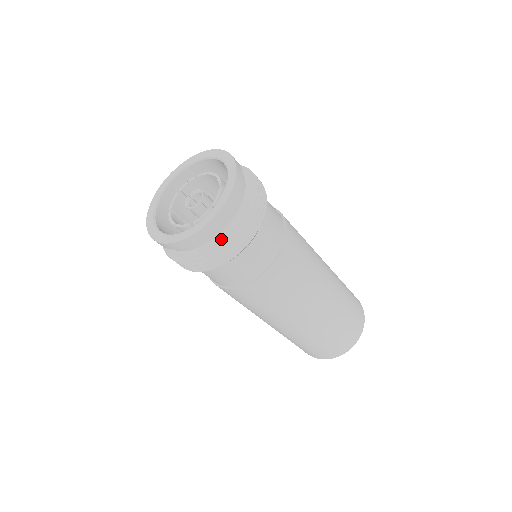
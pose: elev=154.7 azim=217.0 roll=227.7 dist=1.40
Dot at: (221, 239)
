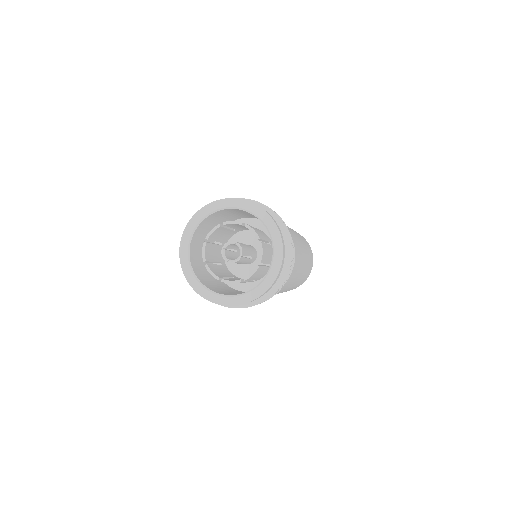
Dot at: (272, 288)
